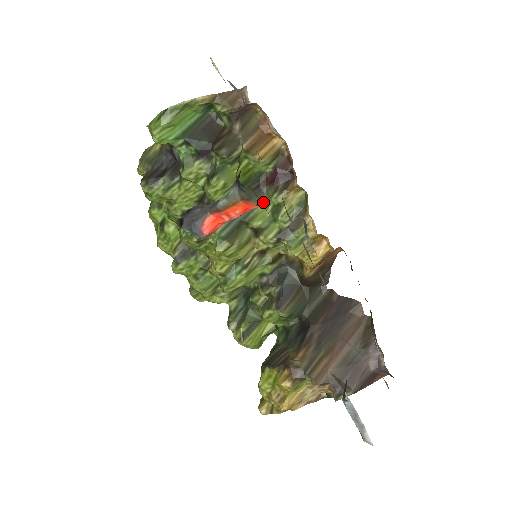
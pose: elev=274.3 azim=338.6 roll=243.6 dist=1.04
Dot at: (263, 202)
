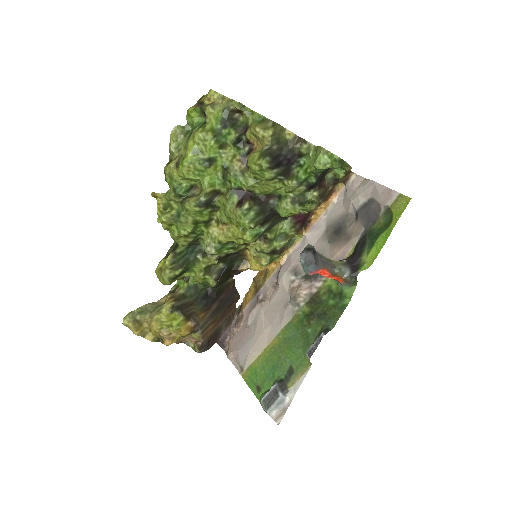
Dot at: (281, 223)
